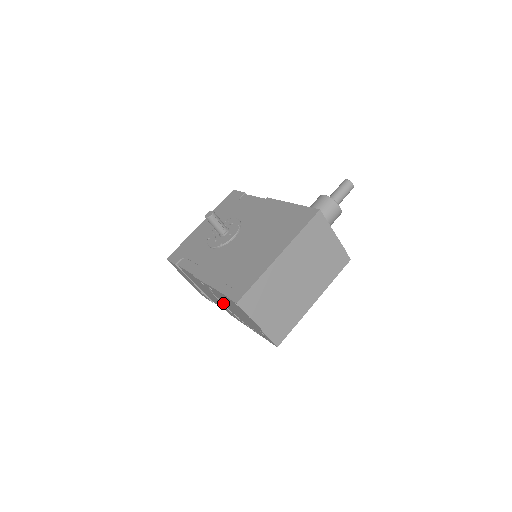
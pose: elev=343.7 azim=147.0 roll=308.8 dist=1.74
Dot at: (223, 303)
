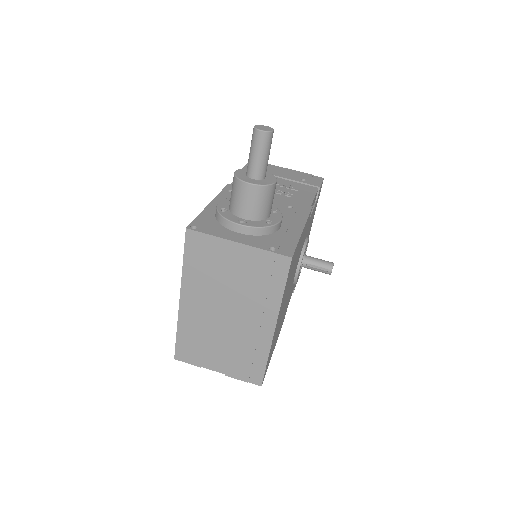
Dot at: occluded
